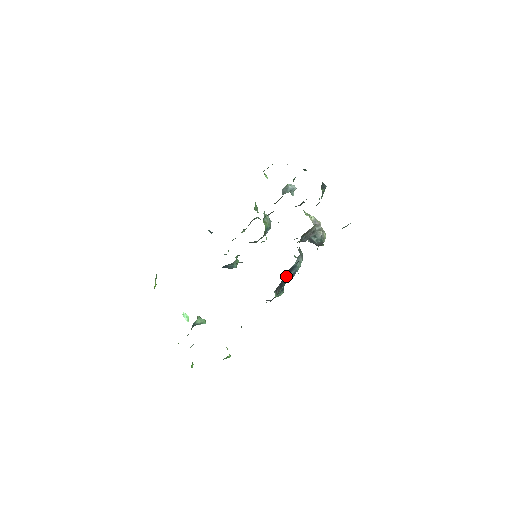
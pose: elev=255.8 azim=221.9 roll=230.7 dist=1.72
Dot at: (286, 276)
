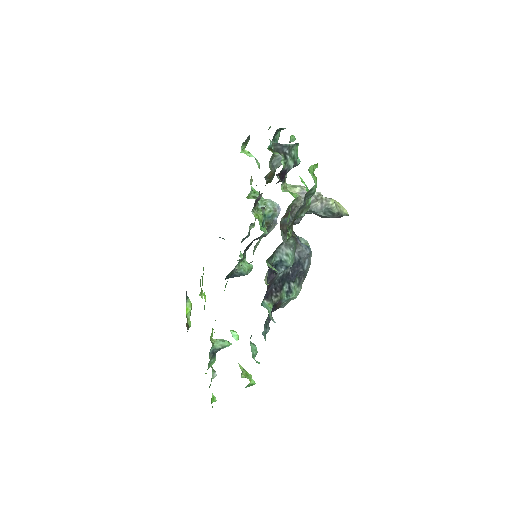
Dot at: (269, 278)
